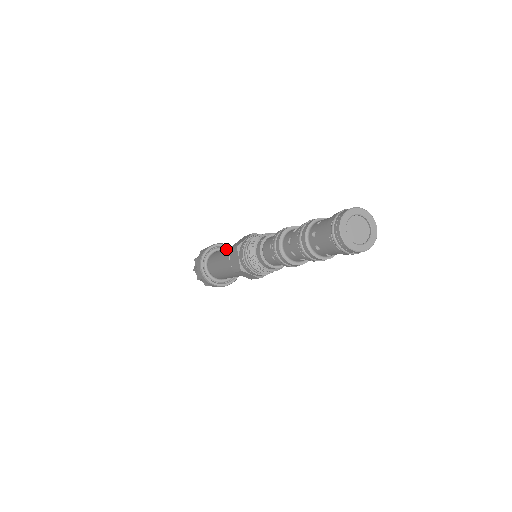
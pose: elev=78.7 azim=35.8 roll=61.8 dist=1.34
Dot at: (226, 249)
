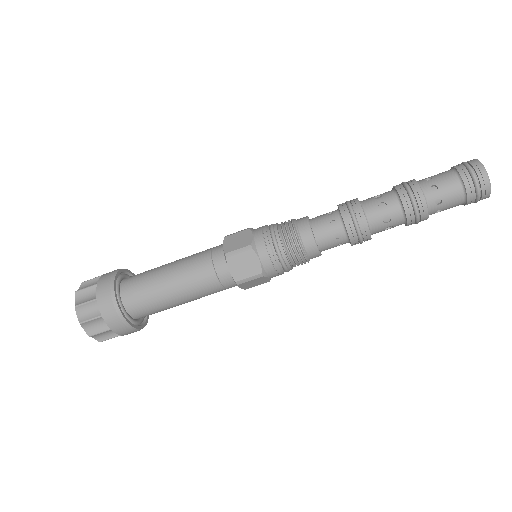
Dot at: occluded
